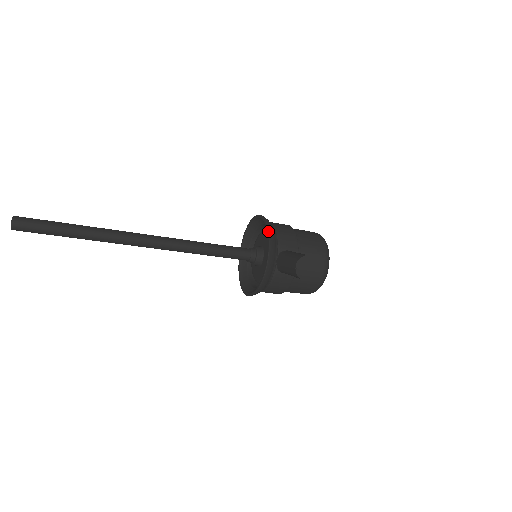
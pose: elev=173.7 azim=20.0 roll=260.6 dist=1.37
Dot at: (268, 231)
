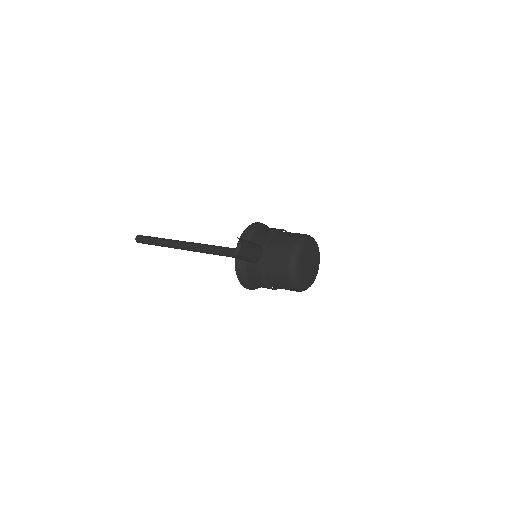
Dot at: (245, 229)
